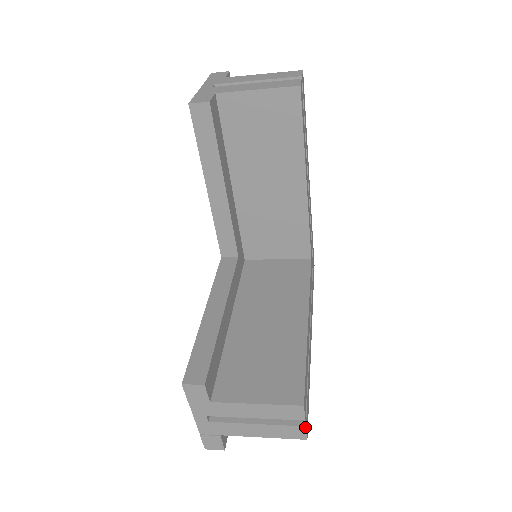
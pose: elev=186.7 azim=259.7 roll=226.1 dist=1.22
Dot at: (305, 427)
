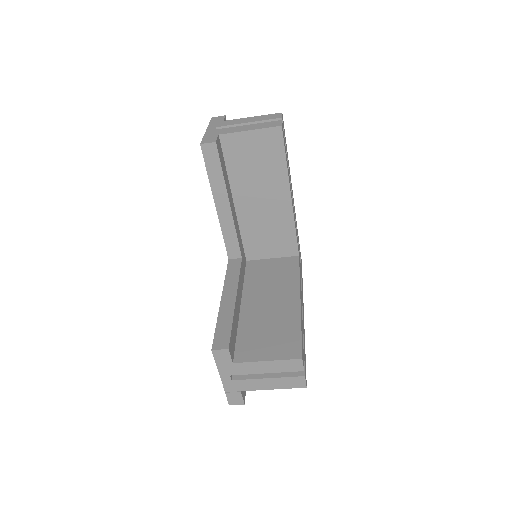
Dot at: (304, 377)
